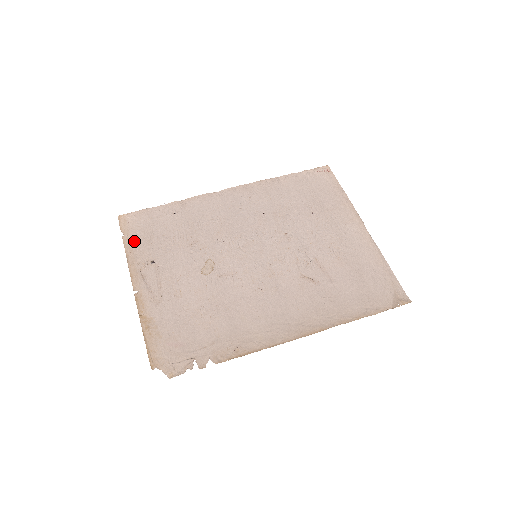
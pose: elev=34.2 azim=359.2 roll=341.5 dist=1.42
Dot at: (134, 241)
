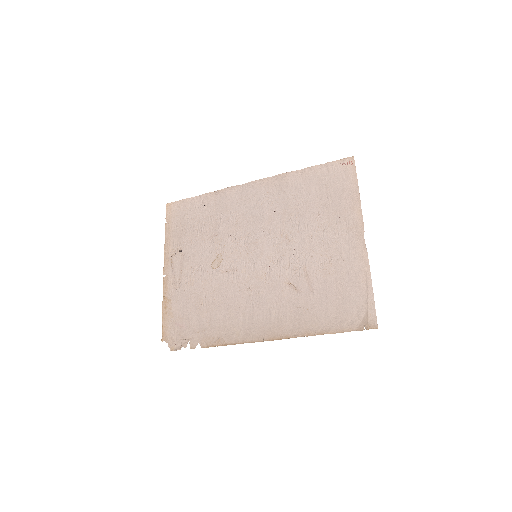
Dot at: (172, 229)
